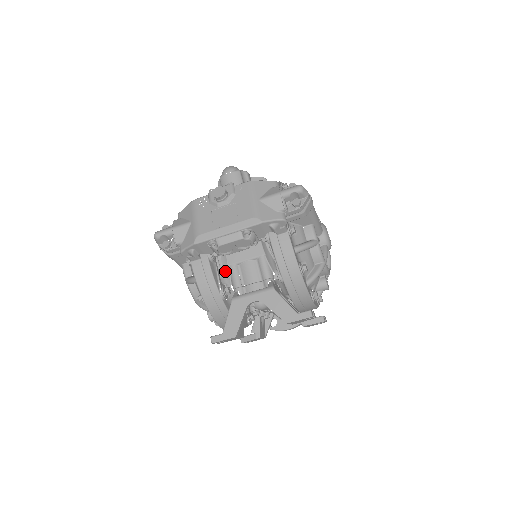
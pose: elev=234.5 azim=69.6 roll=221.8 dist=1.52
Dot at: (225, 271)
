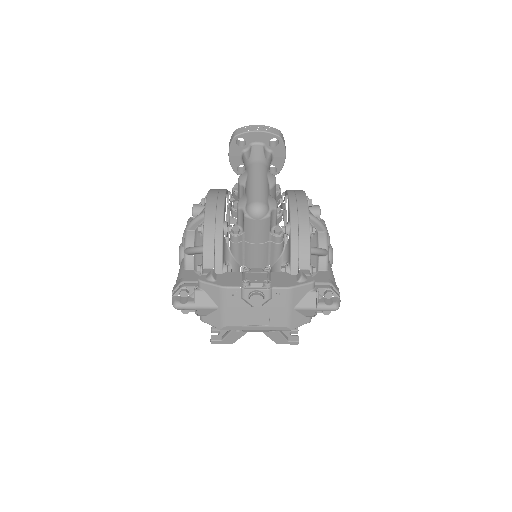
Dot at: occluded
